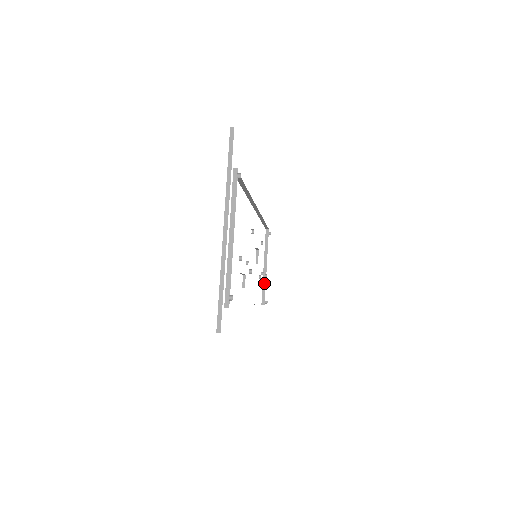
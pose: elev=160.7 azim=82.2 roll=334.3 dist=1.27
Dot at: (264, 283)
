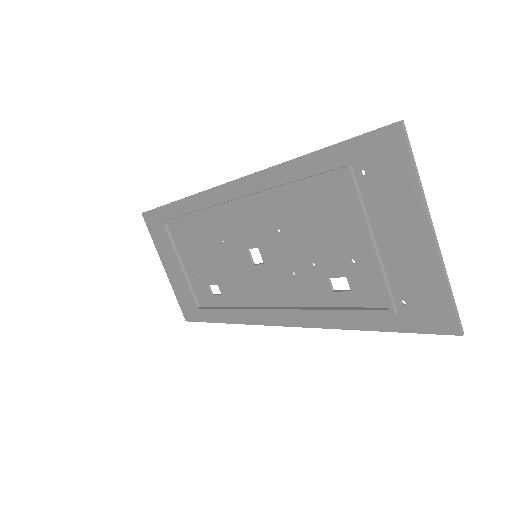
Dot at: (189, 285)
